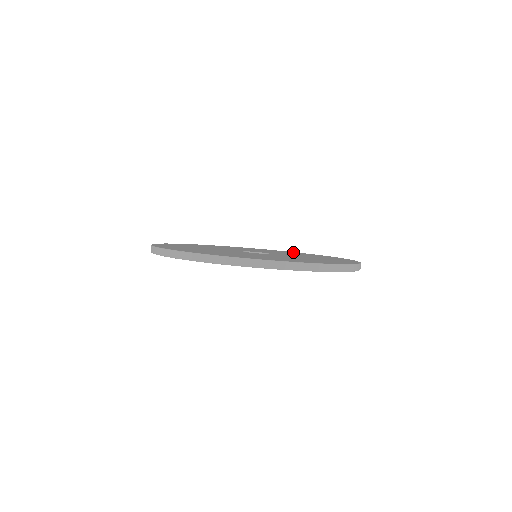
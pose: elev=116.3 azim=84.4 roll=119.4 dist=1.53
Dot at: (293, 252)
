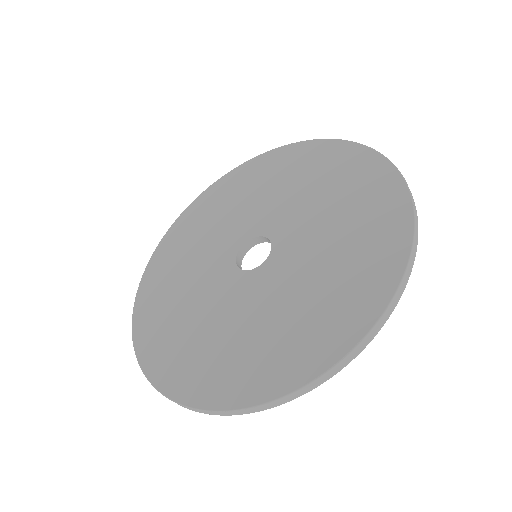
Dot at: (276, 157)
